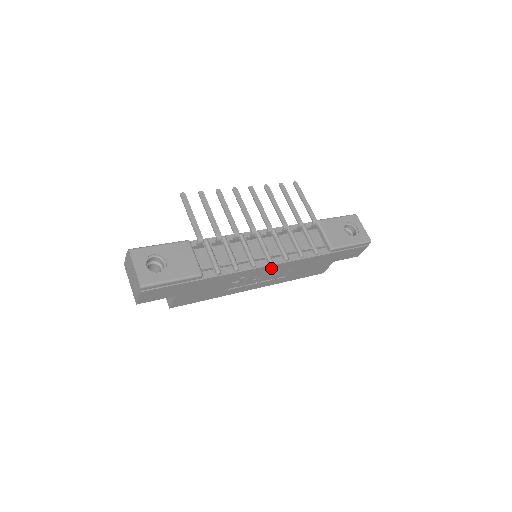
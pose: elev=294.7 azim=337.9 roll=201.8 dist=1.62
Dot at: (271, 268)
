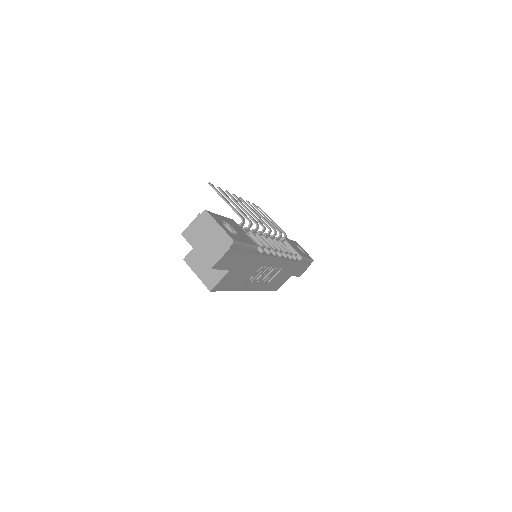
Dot at: (277, 263)
